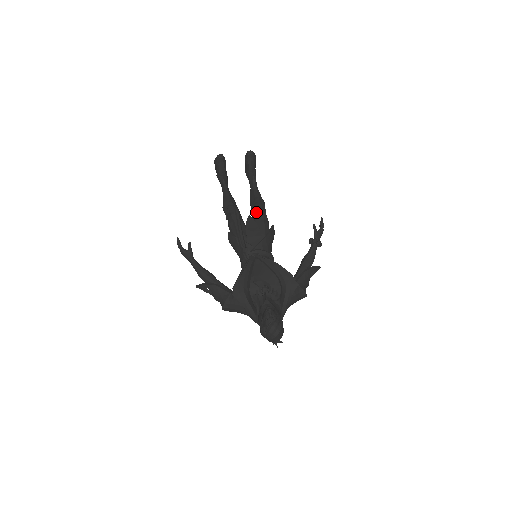
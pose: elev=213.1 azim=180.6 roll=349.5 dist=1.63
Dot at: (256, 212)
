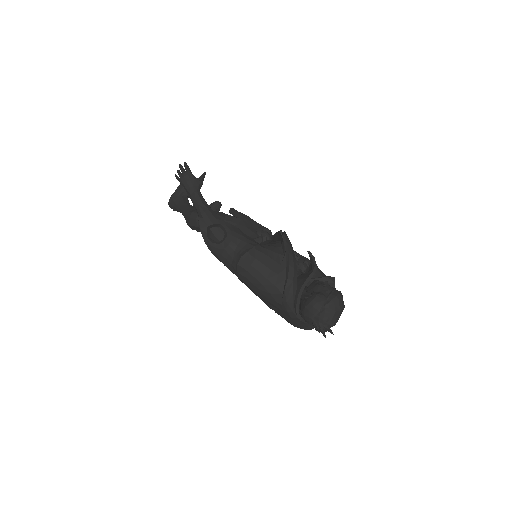
Dot at: occluded
